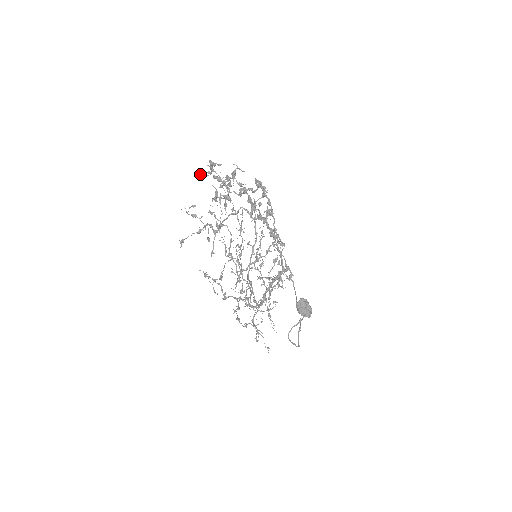
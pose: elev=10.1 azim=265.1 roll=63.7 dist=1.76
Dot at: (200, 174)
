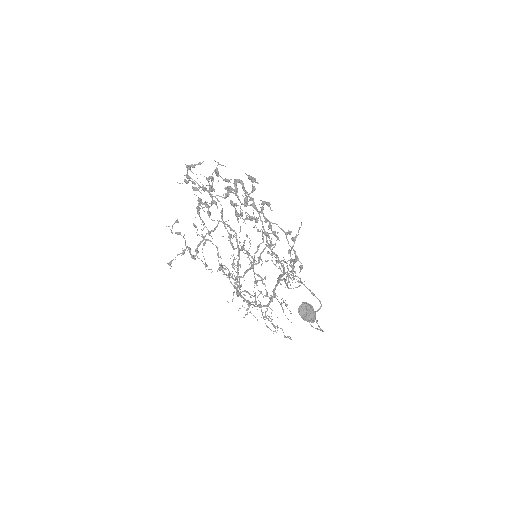
Dot at: (179, 183)
